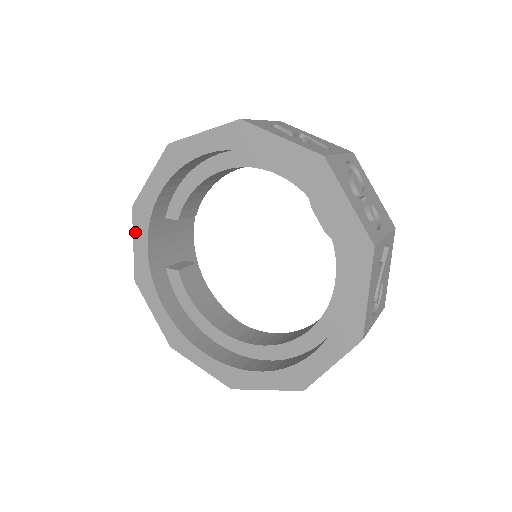
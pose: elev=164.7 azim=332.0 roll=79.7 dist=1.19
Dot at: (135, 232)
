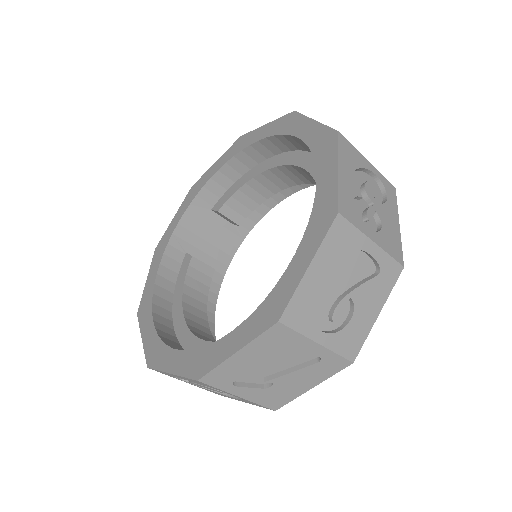
Dot at: (181, 207)
